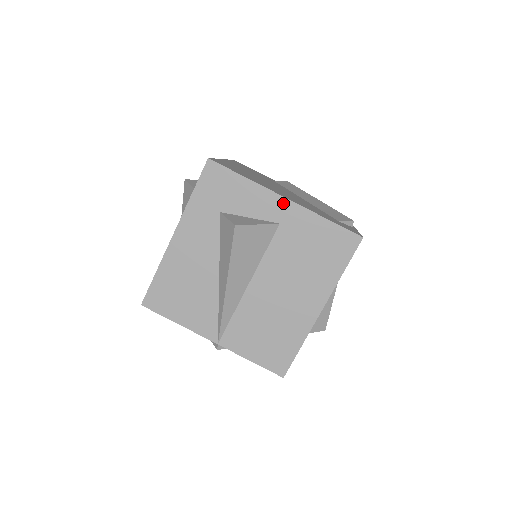
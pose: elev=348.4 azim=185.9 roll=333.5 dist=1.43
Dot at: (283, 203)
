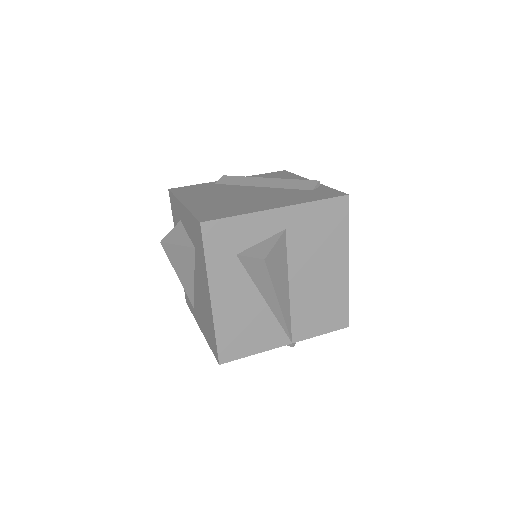
Dot at: (279, 213)
